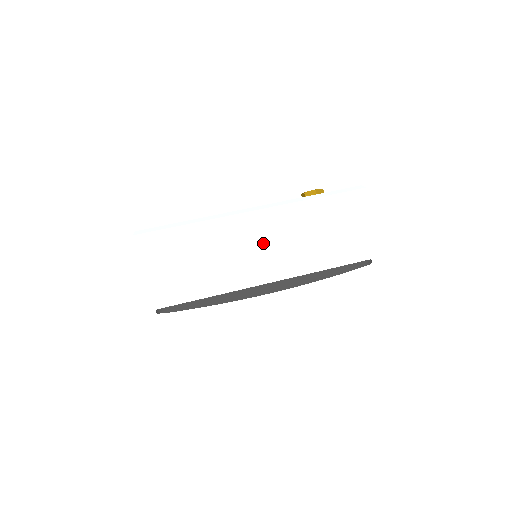
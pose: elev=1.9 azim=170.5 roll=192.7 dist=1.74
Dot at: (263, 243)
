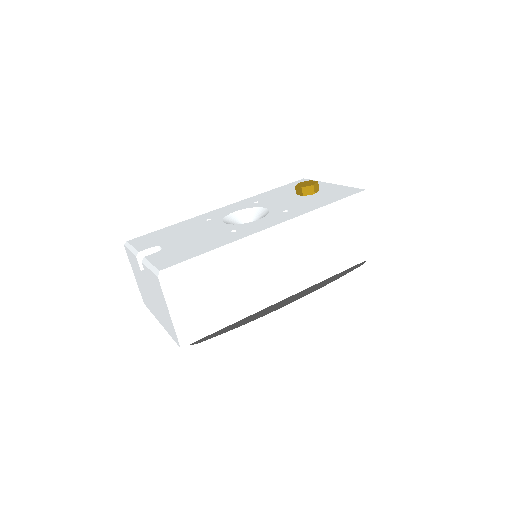
Dot at: (283, 261)
